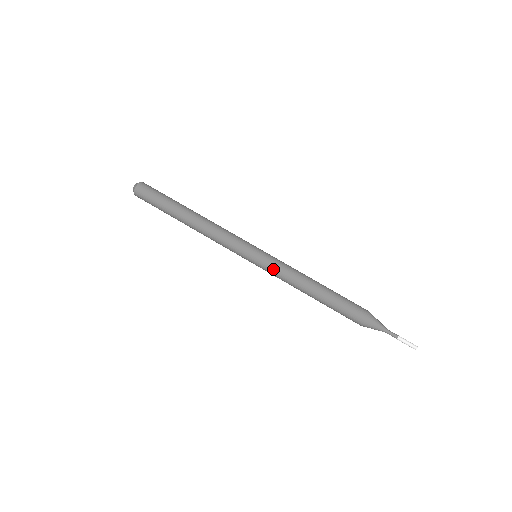
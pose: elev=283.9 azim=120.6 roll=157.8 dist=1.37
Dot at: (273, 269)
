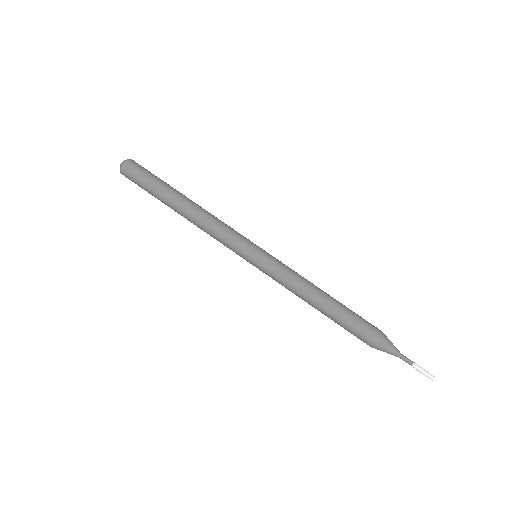
Dot at: (272, 278)
